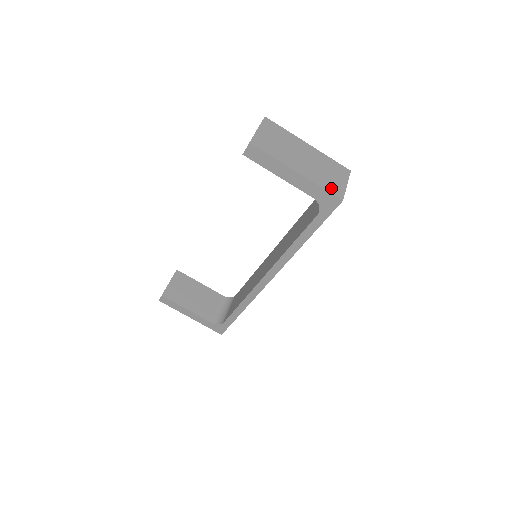
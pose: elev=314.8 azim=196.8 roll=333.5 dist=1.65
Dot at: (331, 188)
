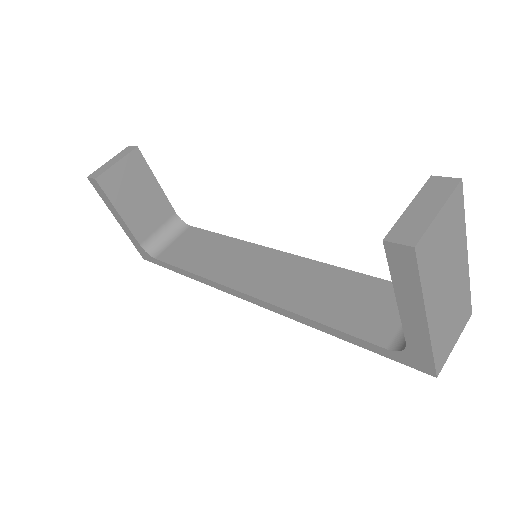
Dot at: (440, 353)
